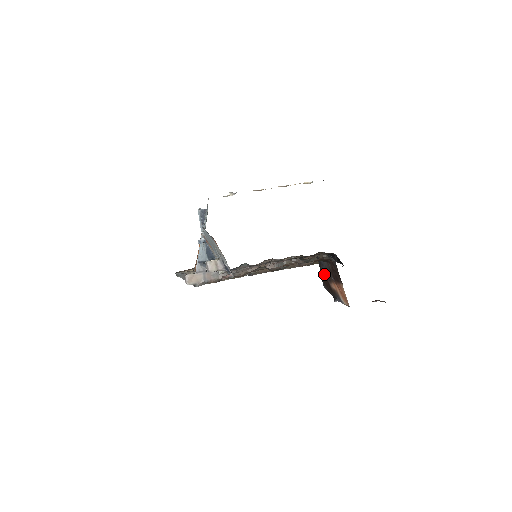
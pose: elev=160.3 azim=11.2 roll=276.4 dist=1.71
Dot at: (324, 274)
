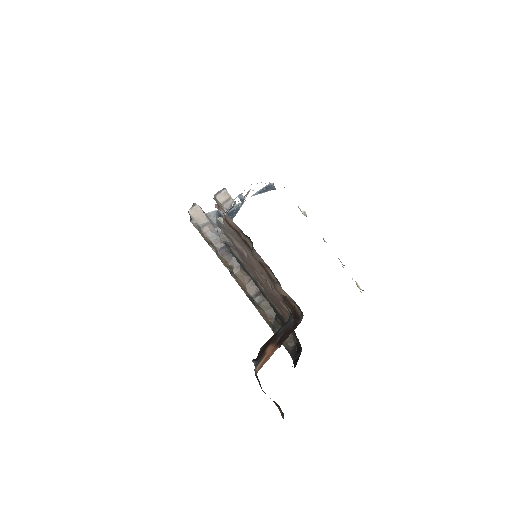
Dot at: occluded
